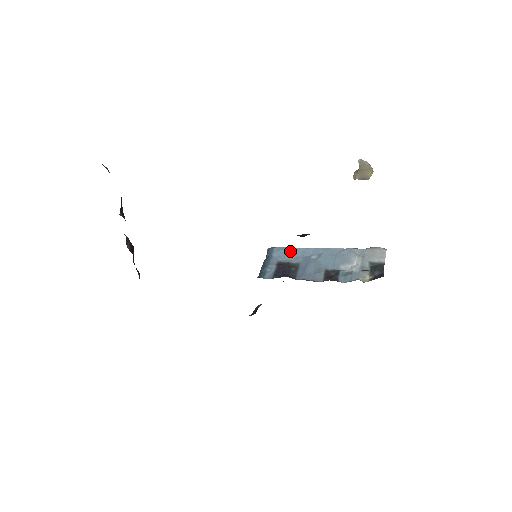
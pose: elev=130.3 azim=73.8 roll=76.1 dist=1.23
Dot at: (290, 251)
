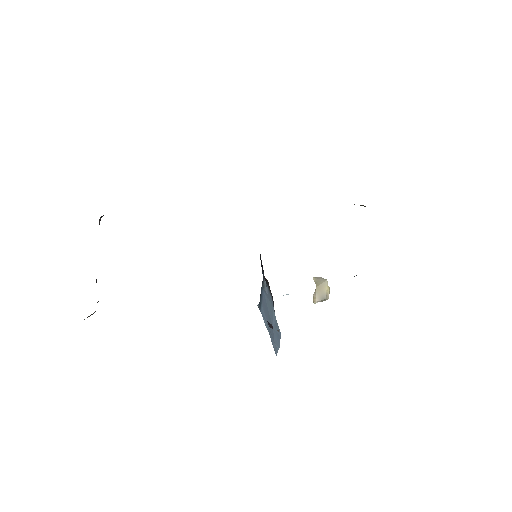
Dot at: occluded
